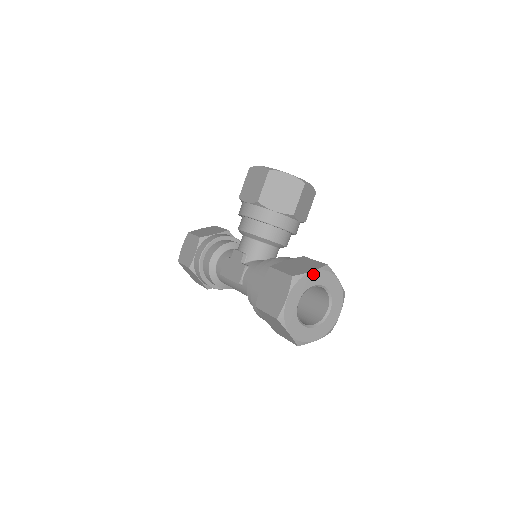
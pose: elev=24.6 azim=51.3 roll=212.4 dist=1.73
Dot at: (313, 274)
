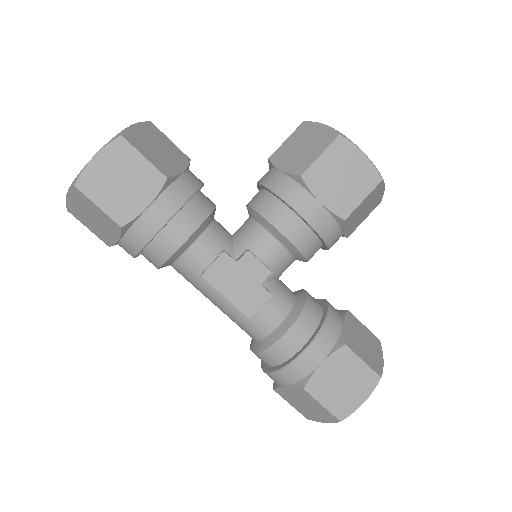
Dot at: occluded
